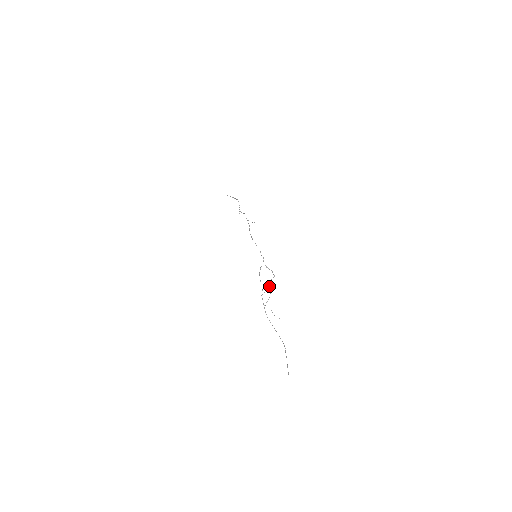
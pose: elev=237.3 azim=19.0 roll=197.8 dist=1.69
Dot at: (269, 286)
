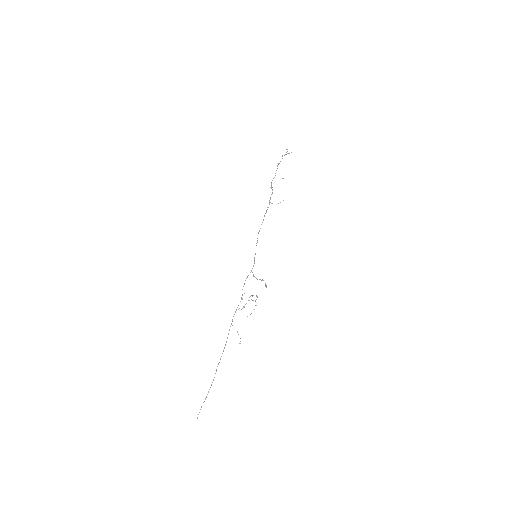
Dot at: occluded
